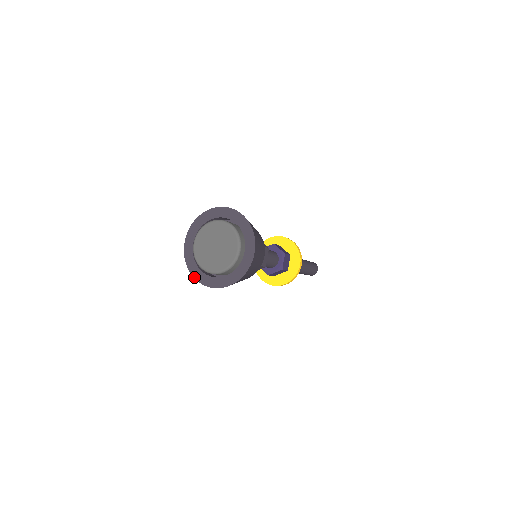
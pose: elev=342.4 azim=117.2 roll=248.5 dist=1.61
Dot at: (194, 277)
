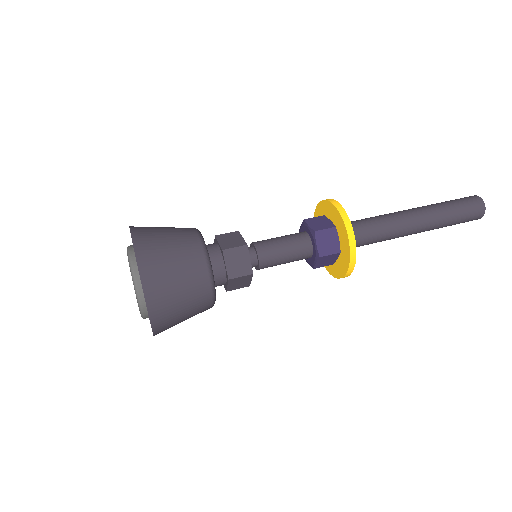
Dot at: occluded
